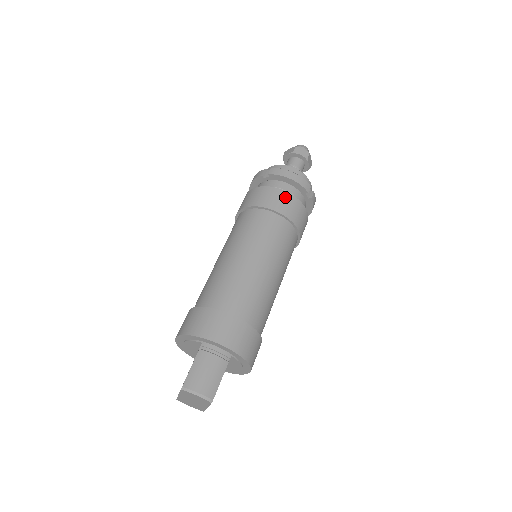
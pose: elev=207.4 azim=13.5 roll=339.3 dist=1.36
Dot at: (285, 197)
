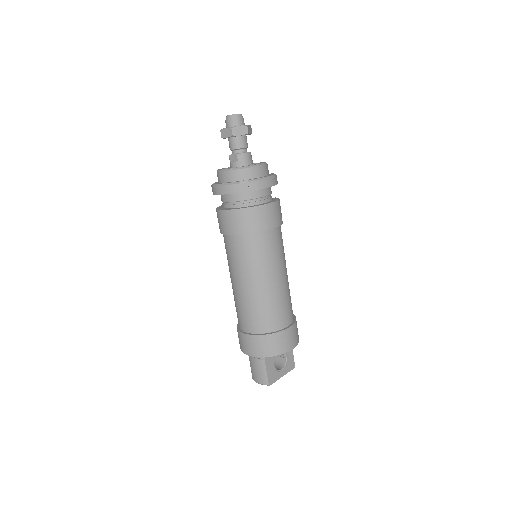
Dot at: (227, 216)
